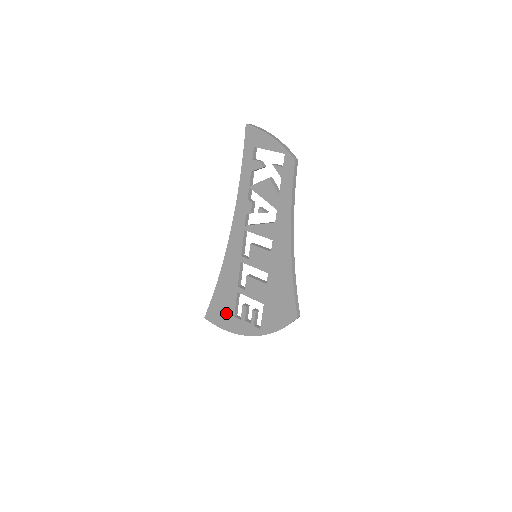
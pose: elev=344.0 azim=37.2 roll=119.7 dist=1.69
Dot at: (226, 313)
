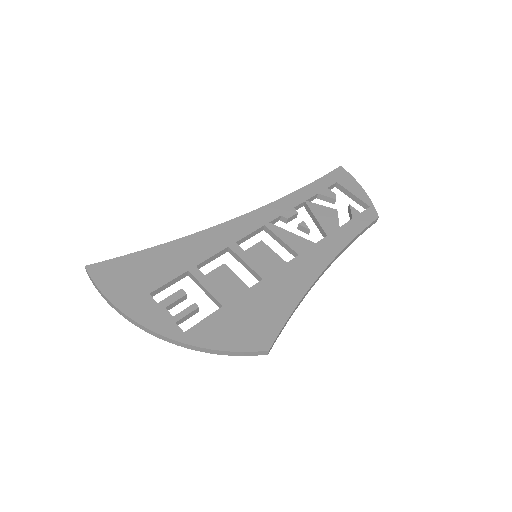
Dot at: (138, 282)
